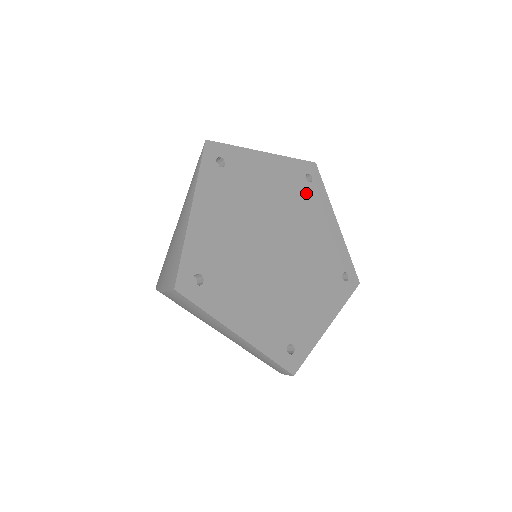
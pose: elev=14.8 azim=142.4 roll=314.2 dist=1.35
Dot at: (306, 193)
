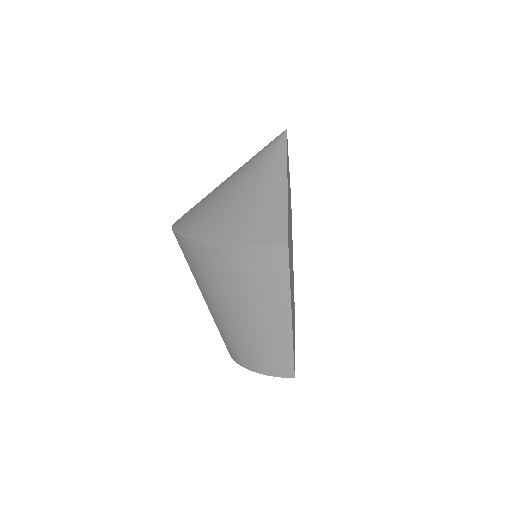
Dot at: (291, 220)
